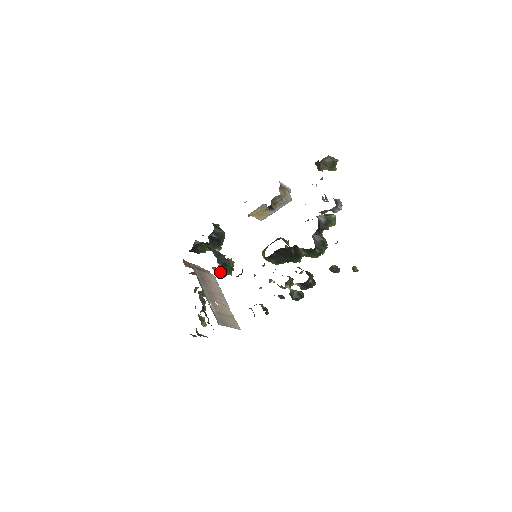
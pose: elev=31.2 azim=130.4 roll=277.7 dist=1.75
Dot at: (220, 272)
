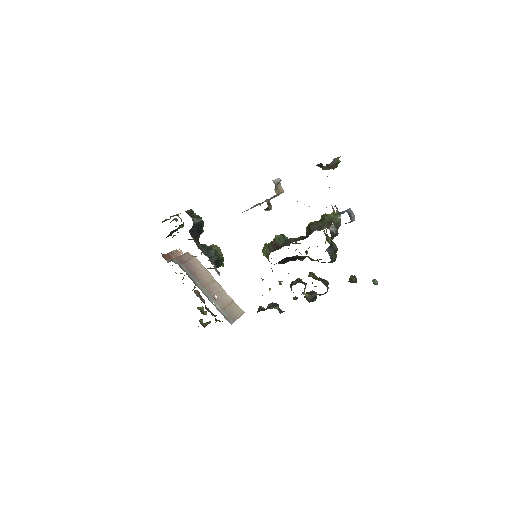
Dot at: (218, 274)
